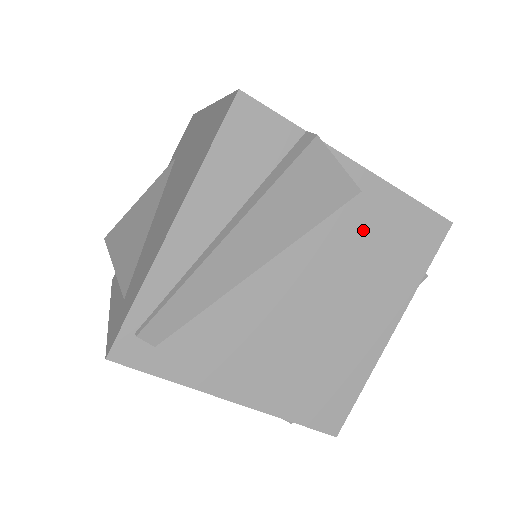
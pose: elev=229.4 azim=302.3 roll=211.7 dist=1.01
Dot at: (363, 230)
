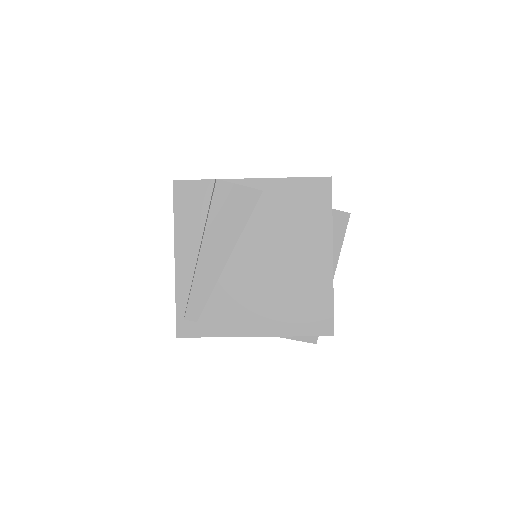
Dot at: (276, 210)
